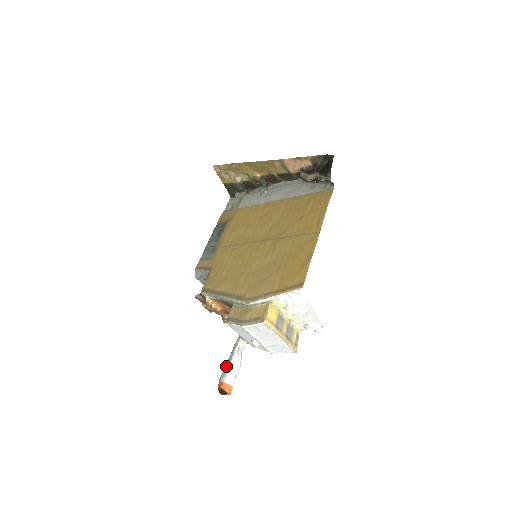
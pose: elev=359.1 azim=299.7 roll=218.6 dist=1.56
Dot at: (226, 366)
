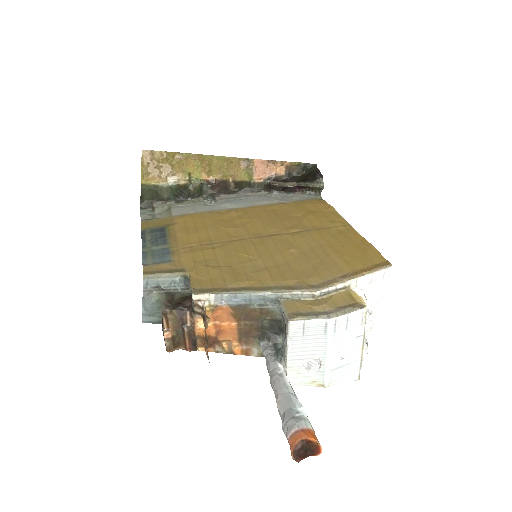
Dot at: (286, 407)
